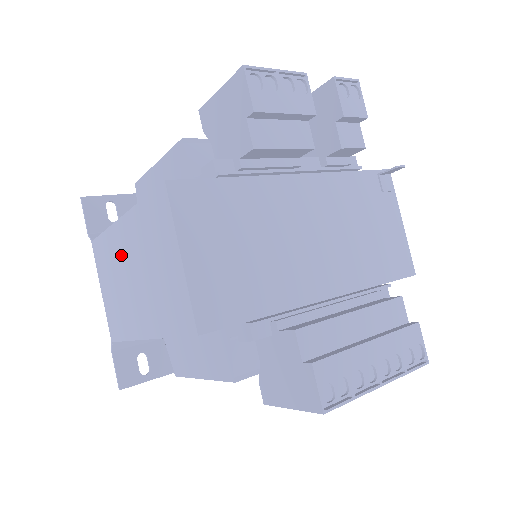
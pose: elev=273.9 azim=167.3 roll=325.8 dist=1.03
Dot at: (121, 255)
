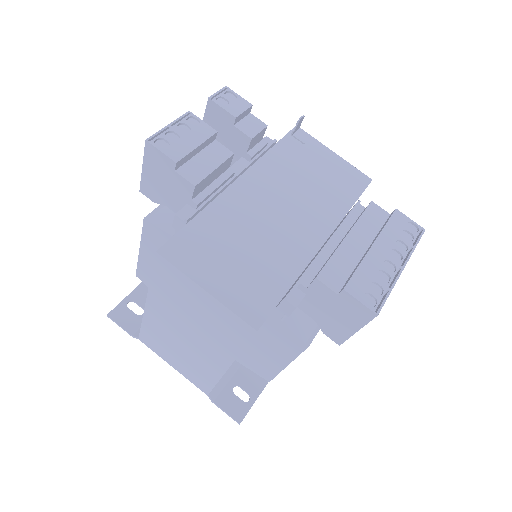
Dot at: (166, 328)
